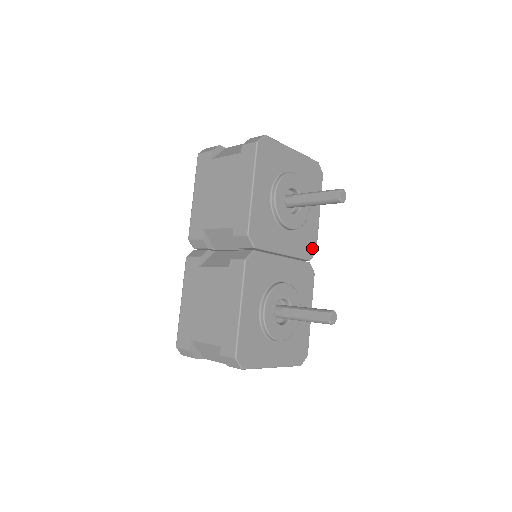
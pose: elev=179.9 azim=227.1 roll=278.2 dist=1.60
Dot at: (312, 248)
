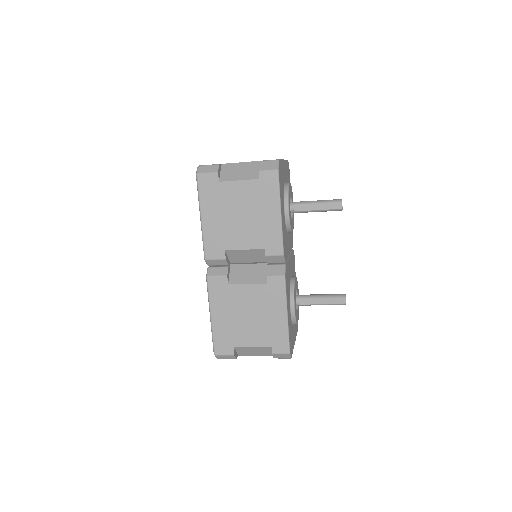
Dot at: (292, 236)
